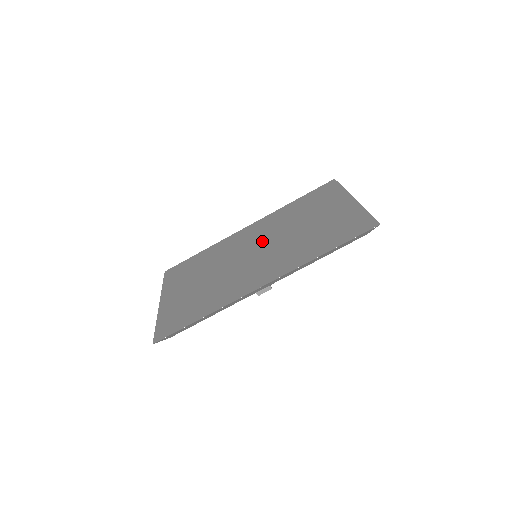
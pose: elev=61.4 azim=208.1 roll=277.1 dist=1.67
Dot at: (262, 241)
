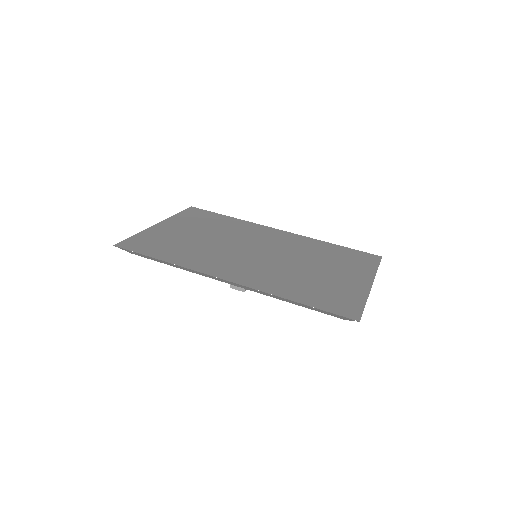
Dot at: (273, 249)
